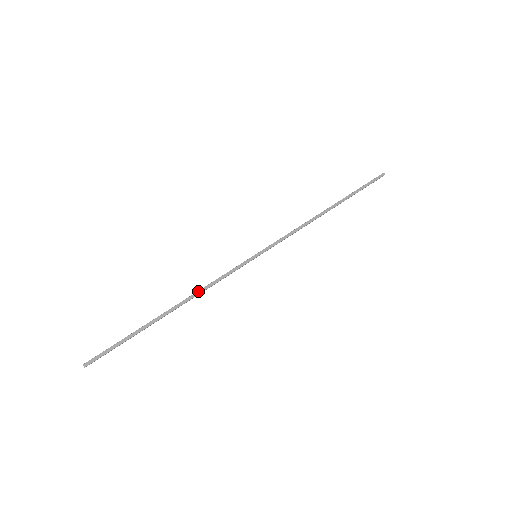
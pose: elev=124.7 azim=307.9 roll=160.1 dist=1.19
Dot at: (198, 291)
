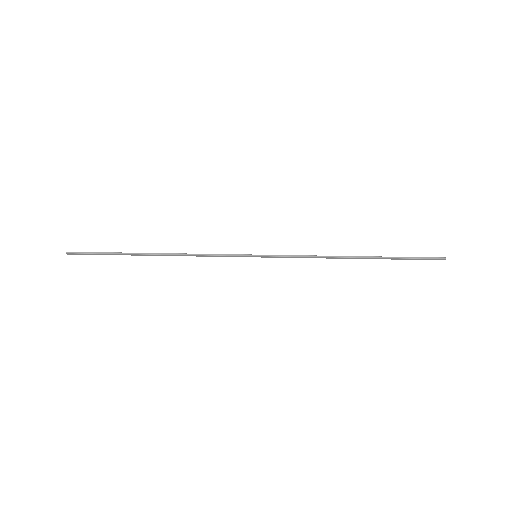
Dot at: (186, 255)
